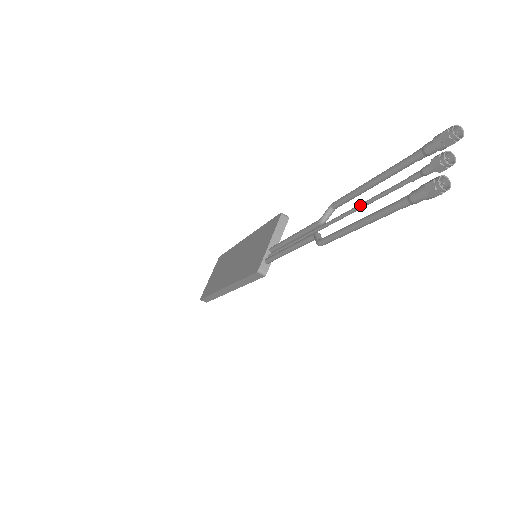
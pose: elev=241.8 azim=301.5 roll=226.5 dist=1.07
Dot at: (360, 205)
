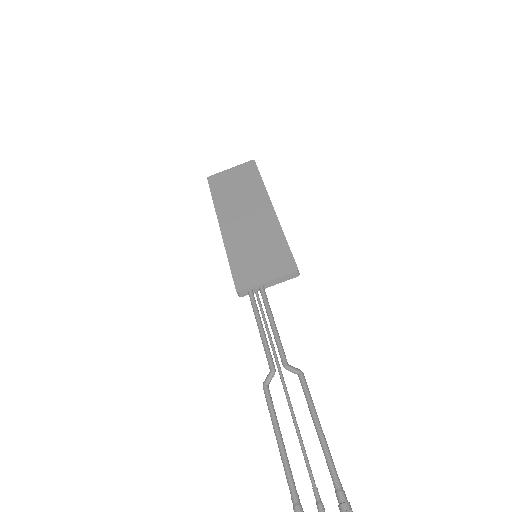
Dot at: (296, 428)
